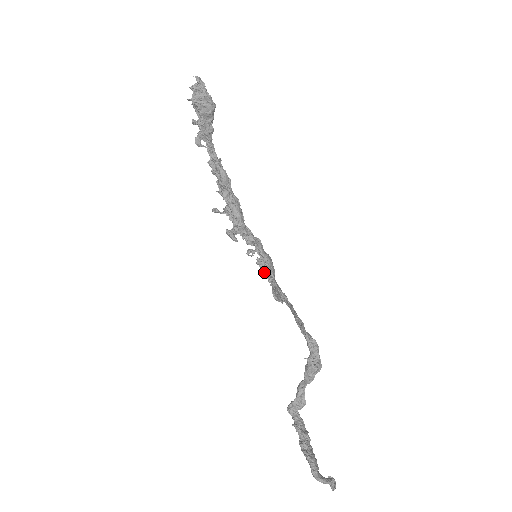
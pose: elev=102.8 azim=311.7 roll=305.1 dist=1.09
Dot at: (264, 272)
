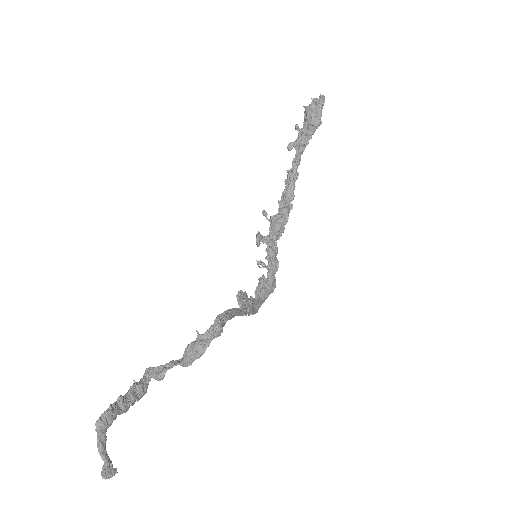
Dot at: (257, 288)
